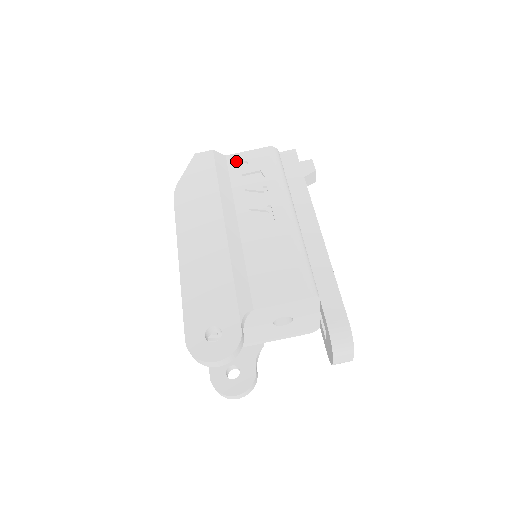
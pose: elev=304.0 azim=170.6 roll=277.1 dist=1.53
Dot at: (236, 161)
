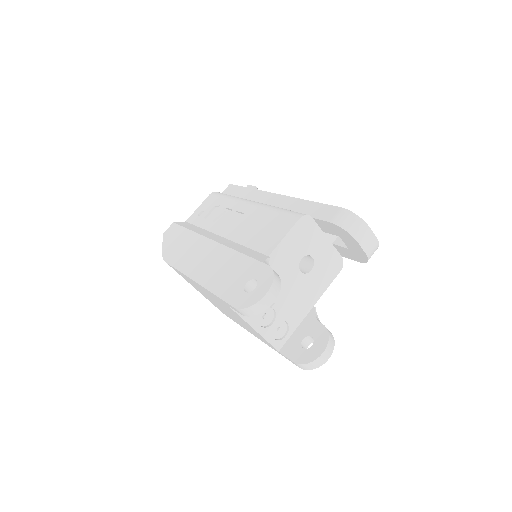
Dot at: (195, 217)
